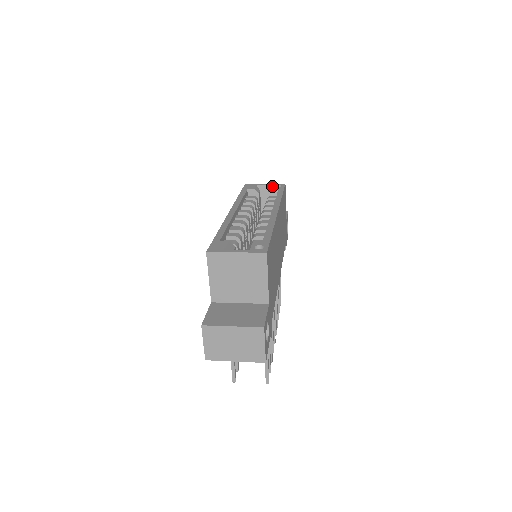
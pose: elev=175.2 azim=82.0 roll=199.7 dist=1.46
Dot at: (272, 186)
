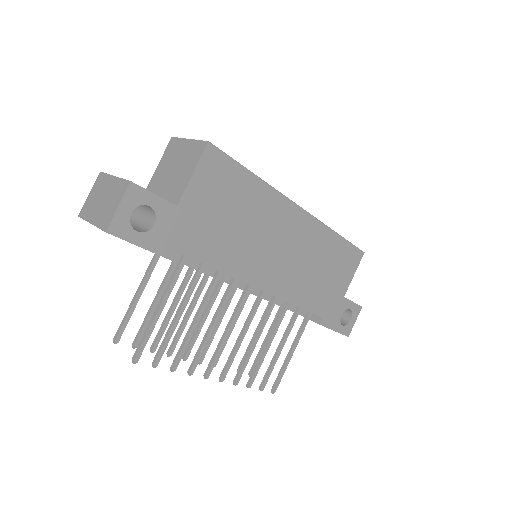
Dot at: occluded
